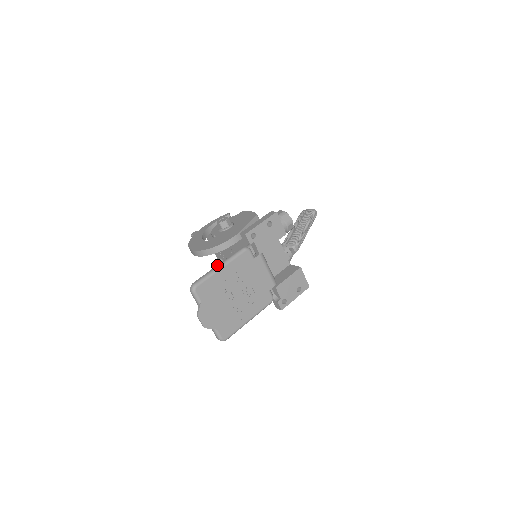
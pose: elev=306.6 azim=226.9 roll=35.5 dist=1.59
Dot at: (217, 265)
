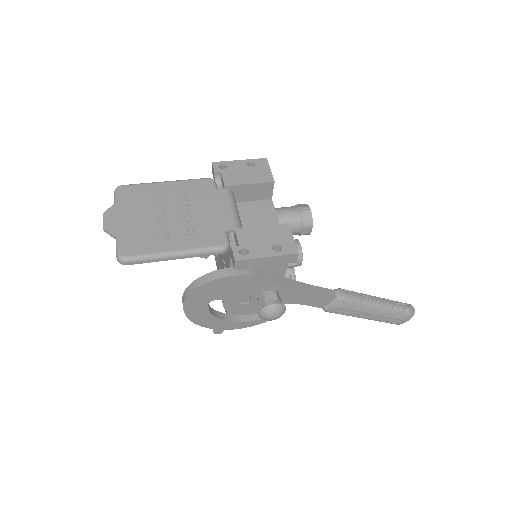
Dot at: occluded
